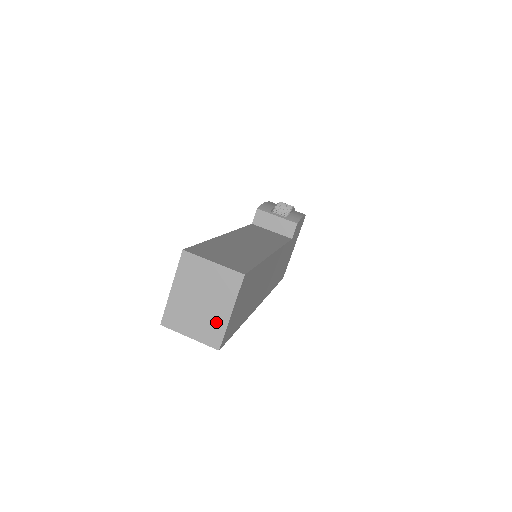
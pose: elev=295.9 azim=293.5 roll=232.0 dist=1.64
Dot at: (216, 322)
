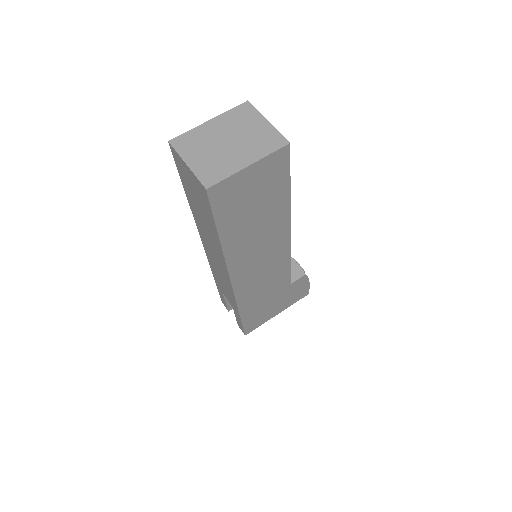
Dot at: (227, 165)
